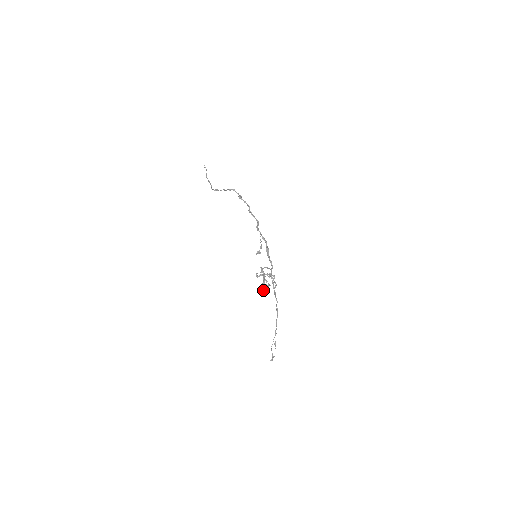
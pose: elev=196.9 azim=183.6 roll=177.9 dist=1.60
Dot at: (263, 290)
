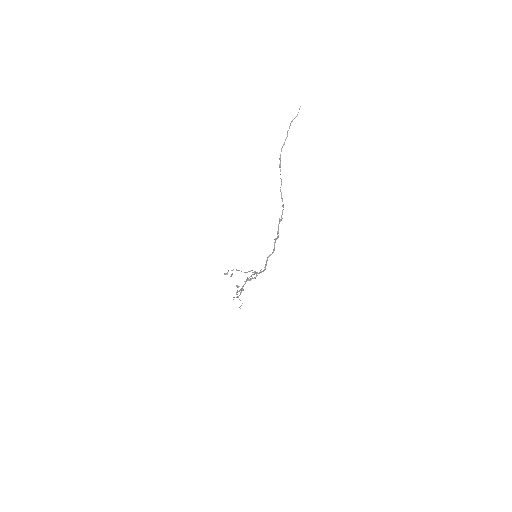
Dot at: (238, 287)
